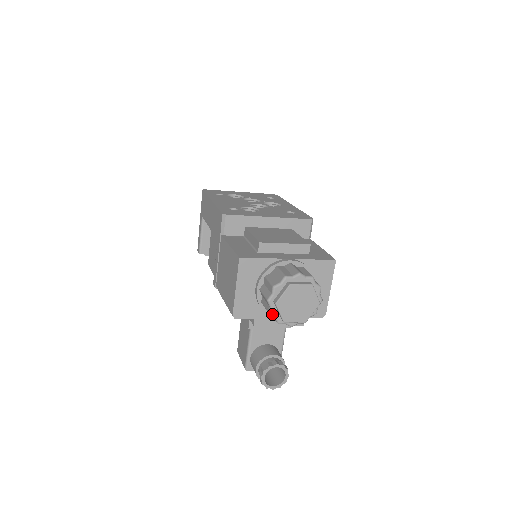
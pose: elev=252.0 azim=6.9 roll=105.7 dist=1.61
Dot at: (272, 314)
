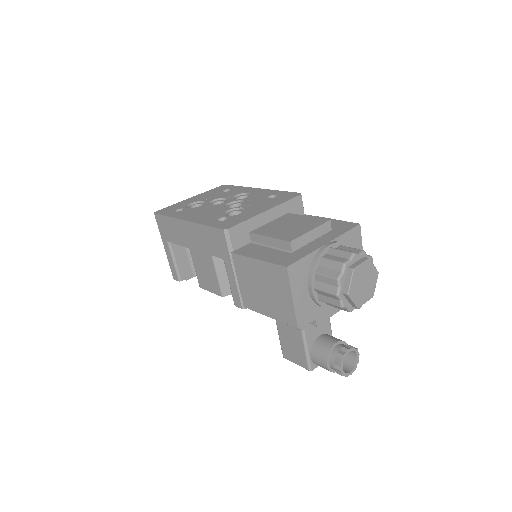
Dot at: (344, 306)
